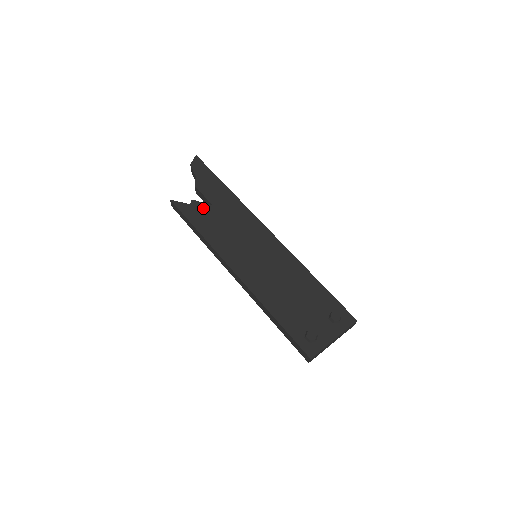
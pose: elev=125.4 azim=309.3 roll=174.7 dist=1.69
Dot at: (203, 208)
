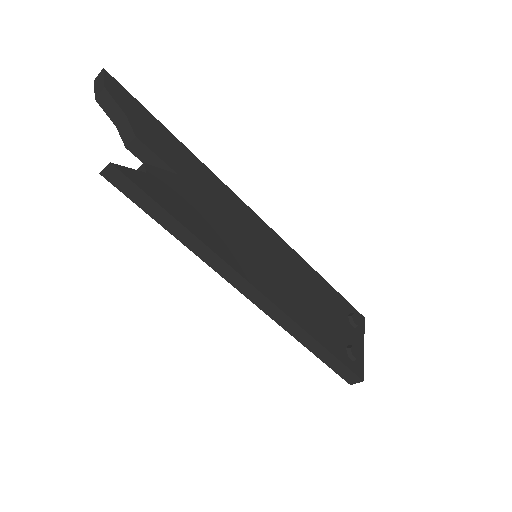
Dot at: (168, 180)
